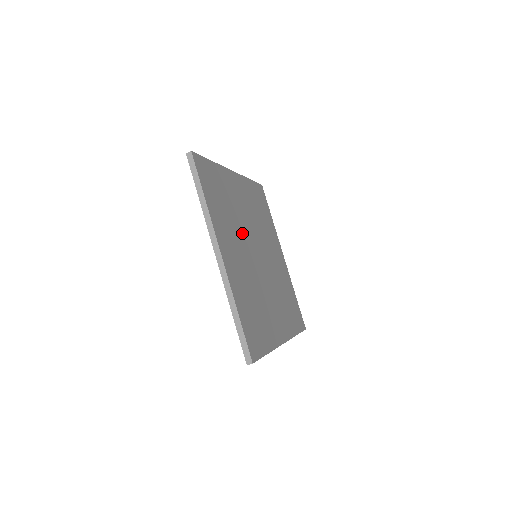
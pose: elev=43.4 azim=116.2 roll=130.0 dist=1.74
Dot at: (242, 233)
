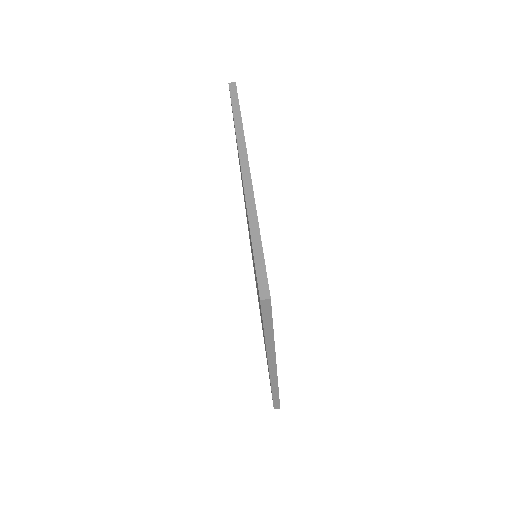
Dot at: occluded
